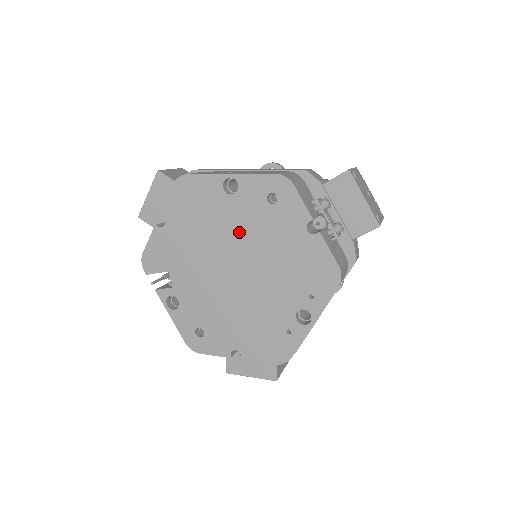
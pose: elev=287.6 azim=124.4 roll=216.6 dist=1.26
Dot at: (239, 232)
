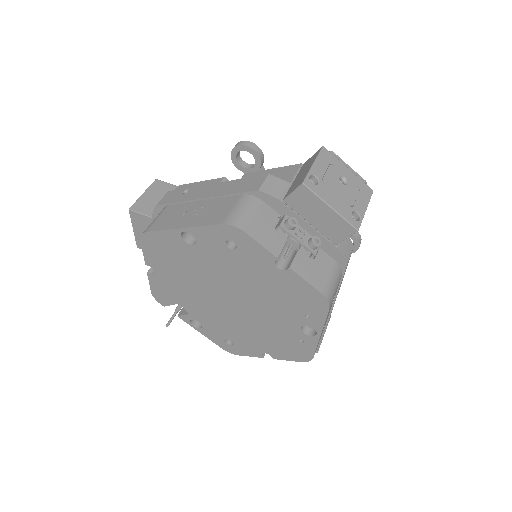
Dot at: (218, 273)
